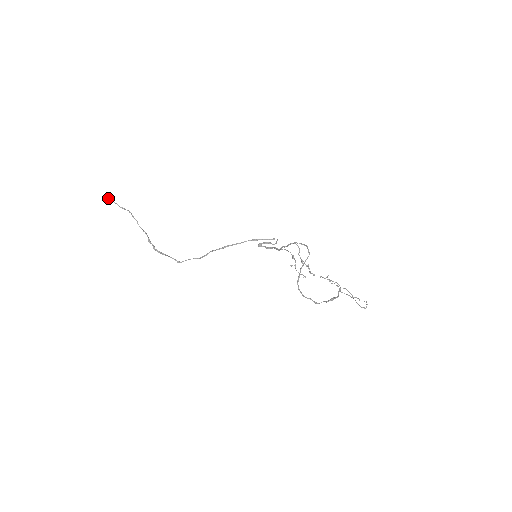
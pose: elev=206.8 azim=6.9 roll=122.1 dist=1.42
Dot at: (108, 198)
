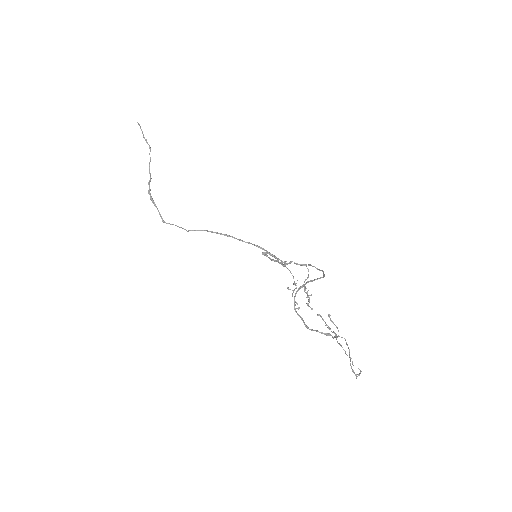
Dot at: (138, 124)
